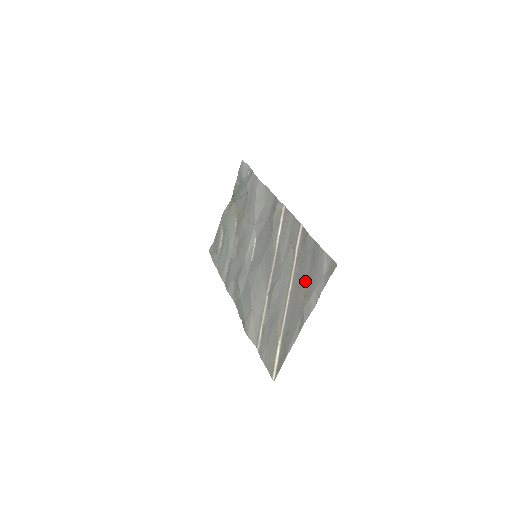
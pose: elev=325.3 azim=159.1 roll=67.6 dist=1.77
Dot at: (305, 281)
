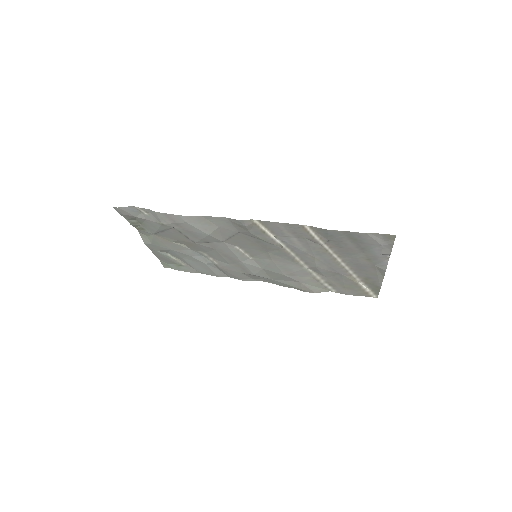
Dot at: (357, 253)
